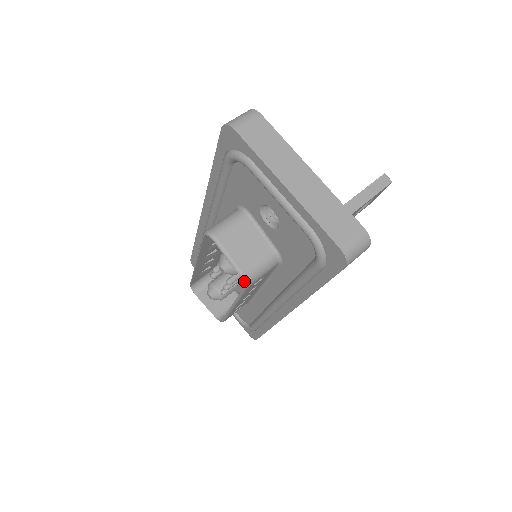
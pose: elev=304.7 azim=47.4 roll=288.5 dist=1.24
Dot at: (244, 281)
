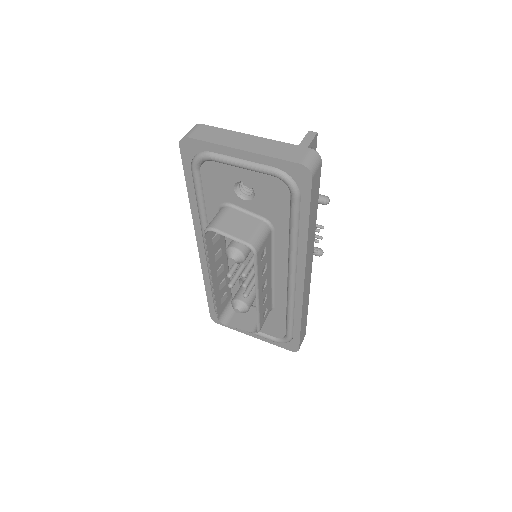
Dot at: (251, 248)
